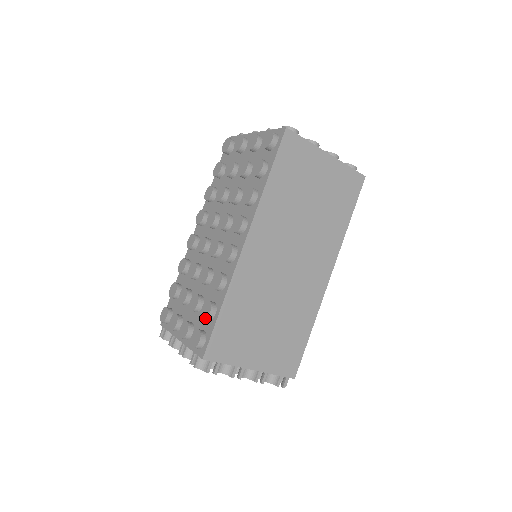
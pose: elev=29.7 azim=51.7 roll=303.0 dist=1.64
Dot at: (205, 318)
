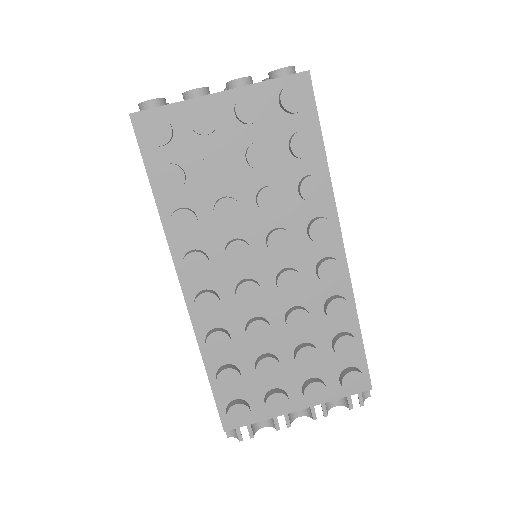
Dot at: occluded
